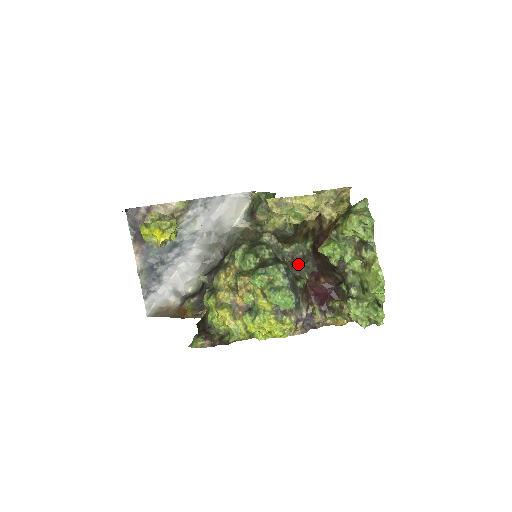
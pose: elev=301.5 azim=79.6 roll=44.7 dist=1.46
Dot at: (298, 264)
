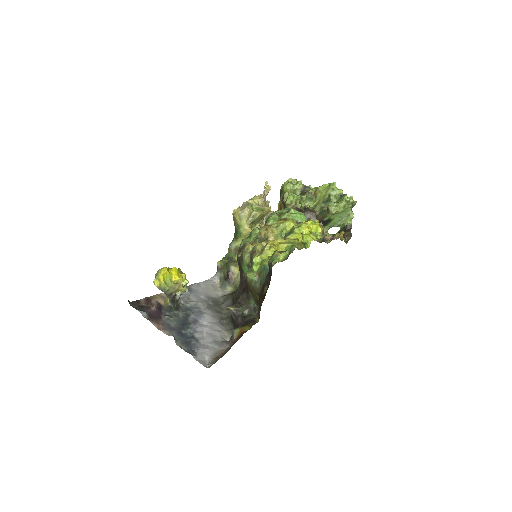
Dot at: occluded
